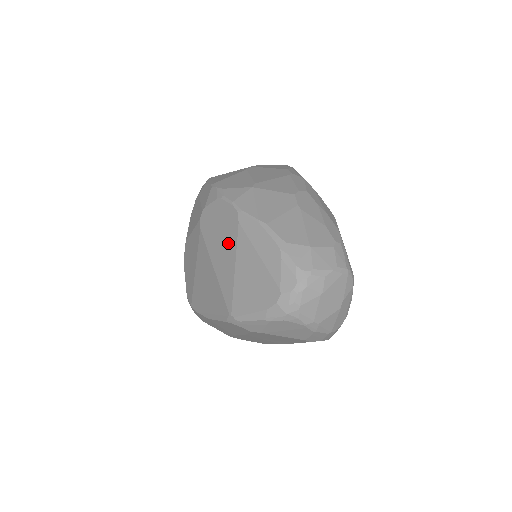
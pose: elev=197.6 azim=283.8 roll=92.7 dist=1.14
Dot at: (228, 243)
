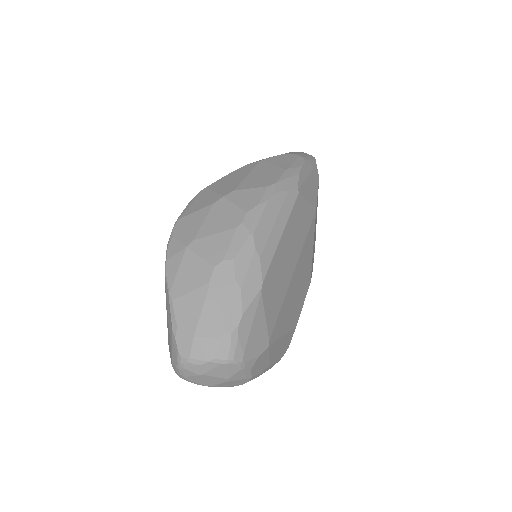
Dot at: occluded
